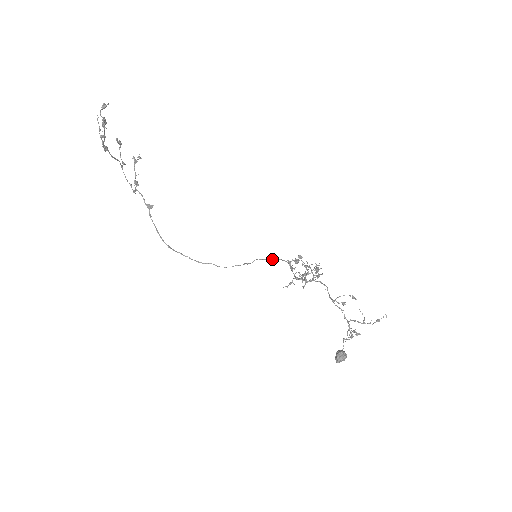
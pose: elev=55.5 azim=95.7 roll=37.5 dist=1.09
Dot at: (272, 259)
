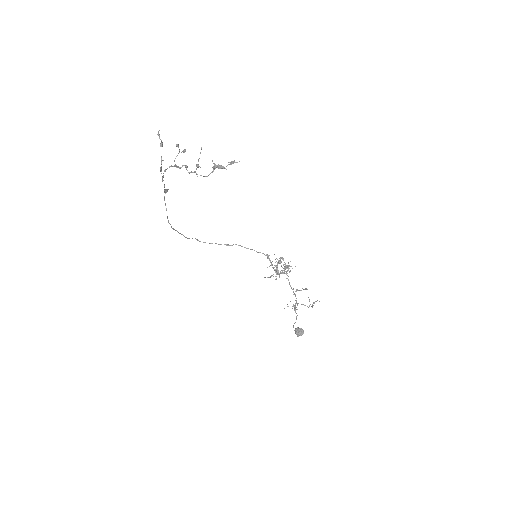
Dot at: occluded
